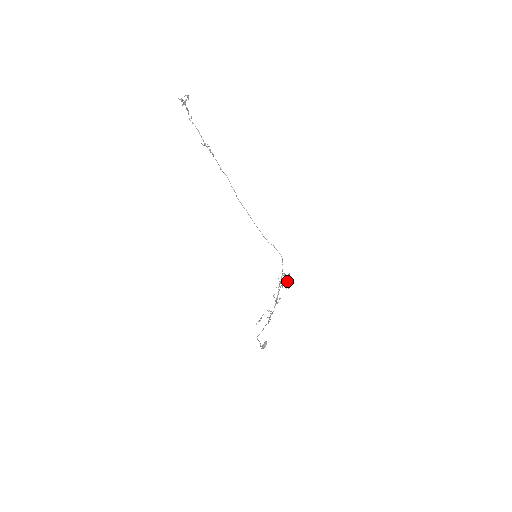
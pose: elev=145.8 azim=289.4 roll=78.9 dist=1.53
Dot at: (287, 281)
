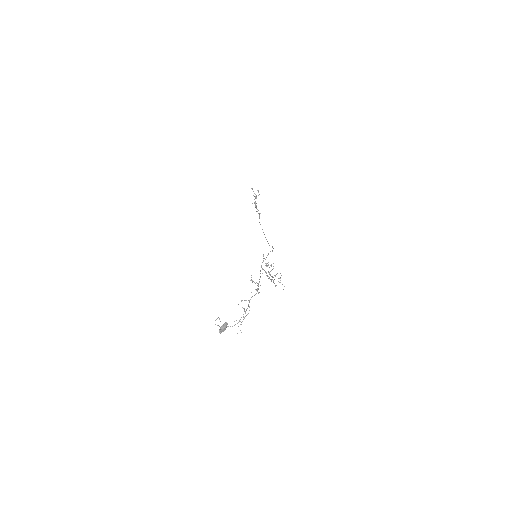
Dot at: occluded
